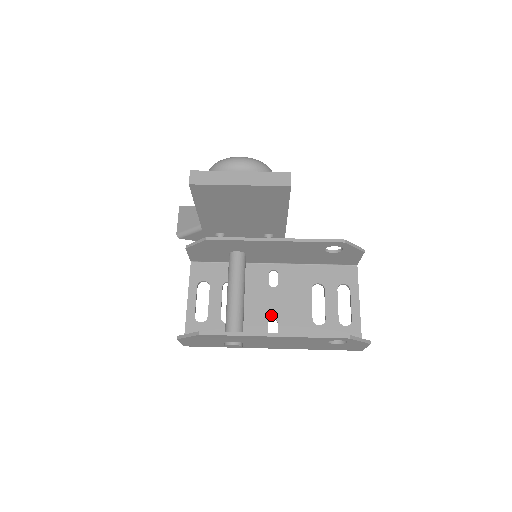
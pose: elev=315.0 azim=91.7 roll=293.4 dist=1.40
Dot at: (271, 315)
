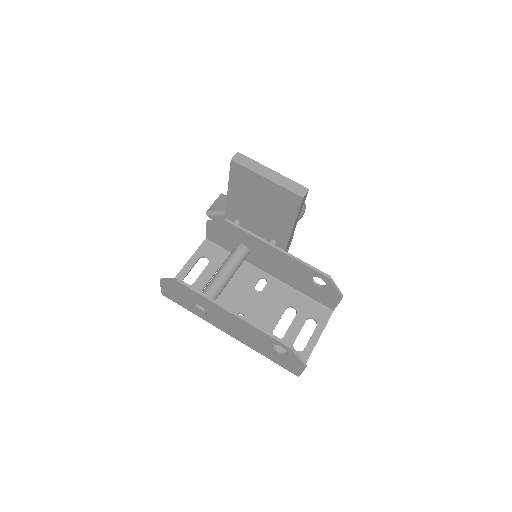
Dot at: (242, 309)
